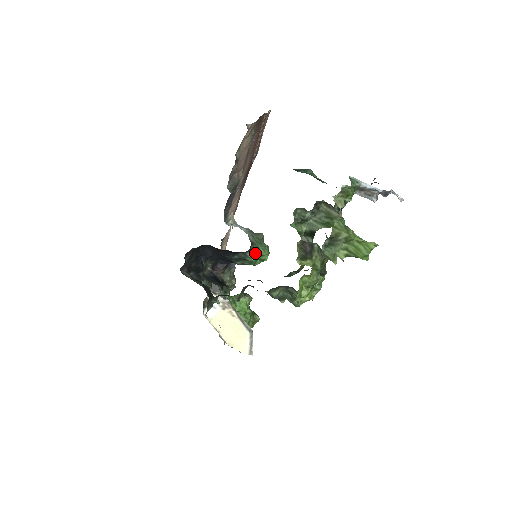
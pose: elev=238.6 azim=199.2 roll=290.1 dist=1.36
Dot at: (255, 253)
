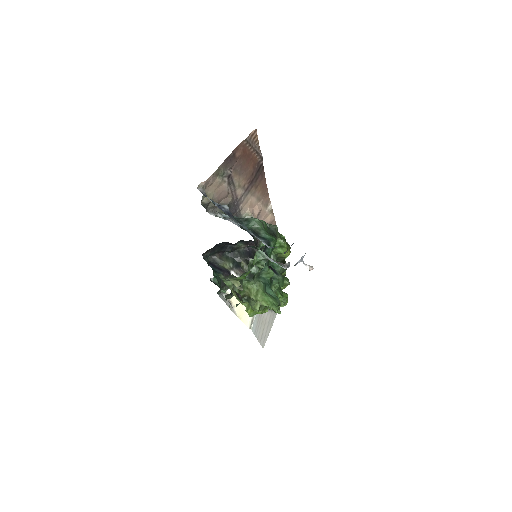
Dot at: occluded
